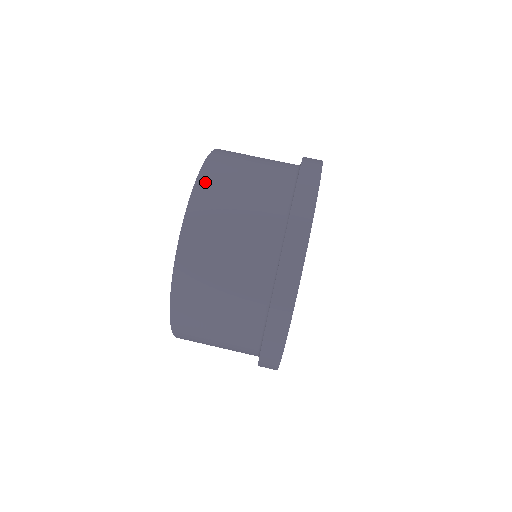
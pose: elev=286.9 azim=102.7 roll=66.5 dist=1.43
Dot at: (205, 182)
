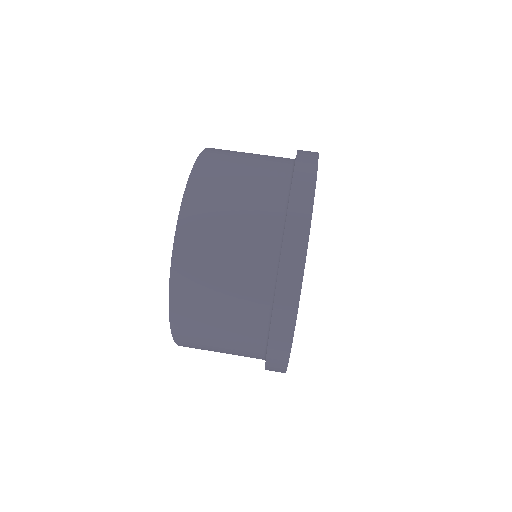
Dot at: occluded
